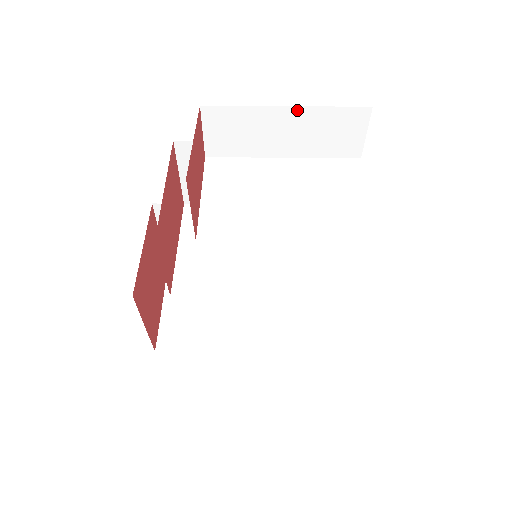
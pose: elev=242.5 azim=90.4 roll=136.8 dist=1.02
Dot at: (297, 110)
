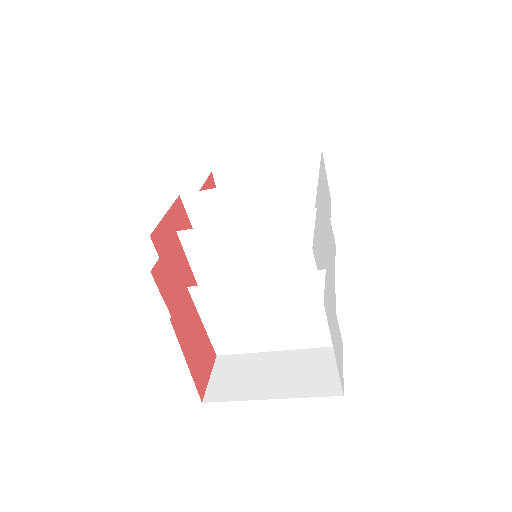
Dot at: occluded
